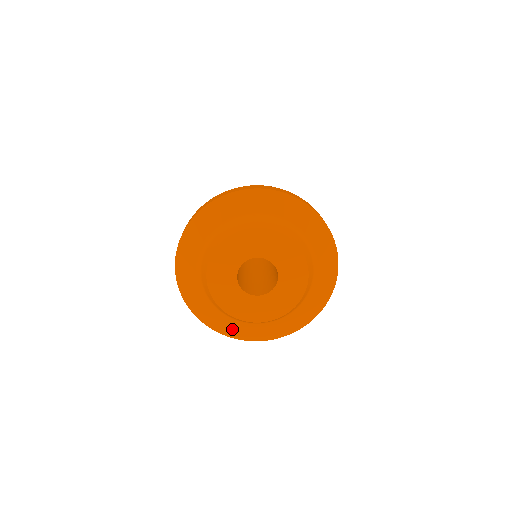
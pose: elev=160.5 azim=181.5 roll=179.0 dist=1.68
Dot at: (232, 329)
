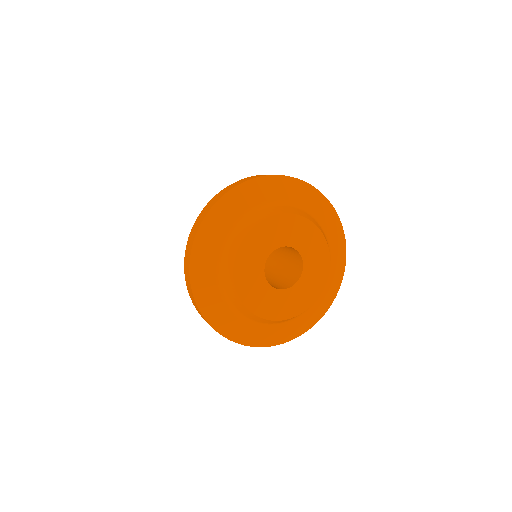
Dot at: (275, 336)
